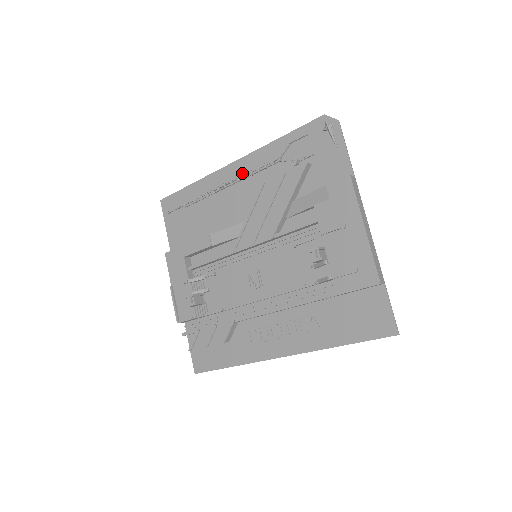
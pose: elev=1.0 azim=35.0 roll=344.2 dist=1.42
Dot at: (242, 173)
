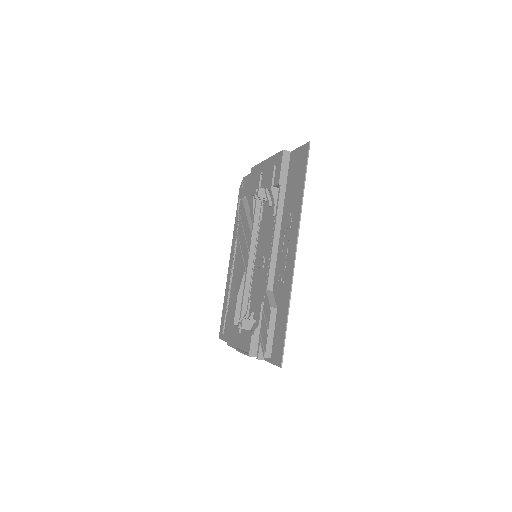
Dot at: occluded
